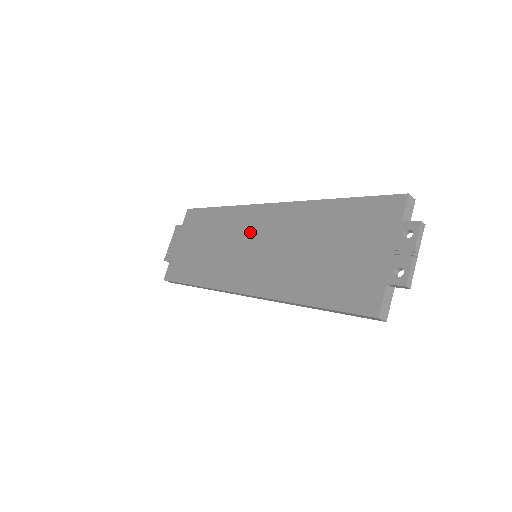
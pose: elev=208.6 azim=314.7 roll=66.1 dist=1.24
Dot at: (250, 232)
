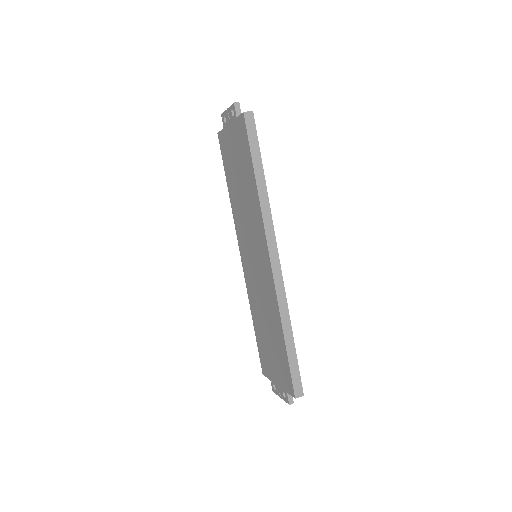
Dot at: (256, 246)
